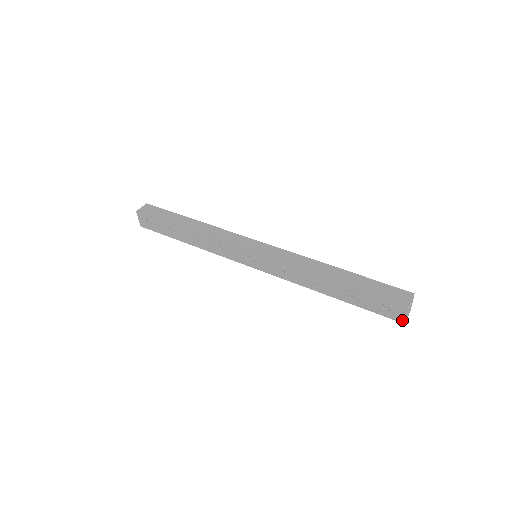
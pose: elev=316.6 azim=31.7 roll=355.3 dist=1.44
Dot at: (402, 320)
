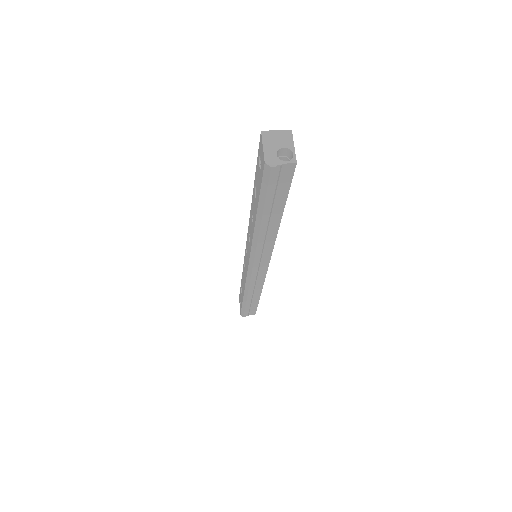
Dot at: (264, 160)
